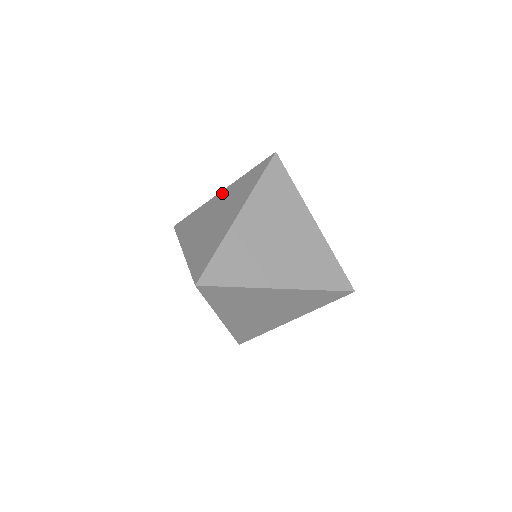
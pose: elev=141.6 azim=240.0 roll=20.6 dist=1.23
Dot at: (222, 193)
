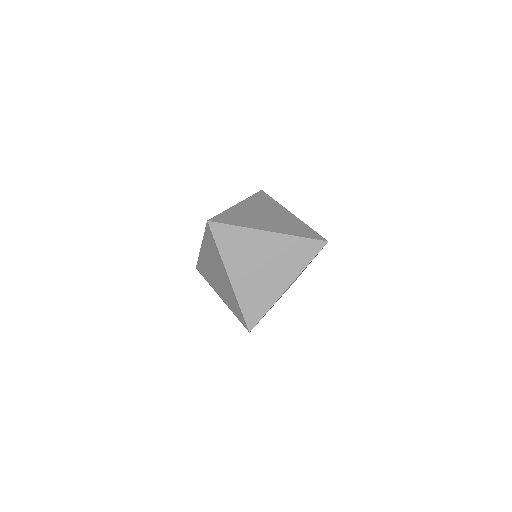
Dot at: occluded
